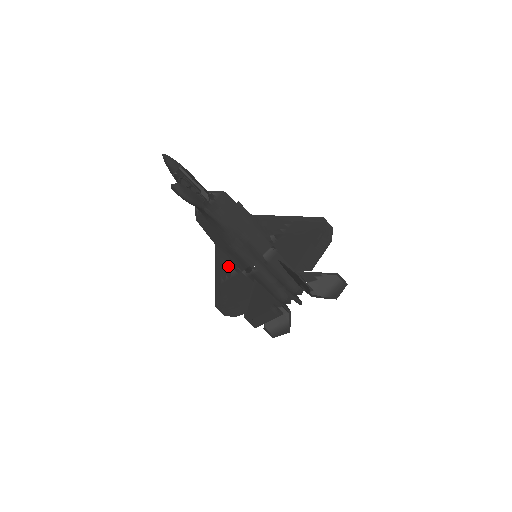
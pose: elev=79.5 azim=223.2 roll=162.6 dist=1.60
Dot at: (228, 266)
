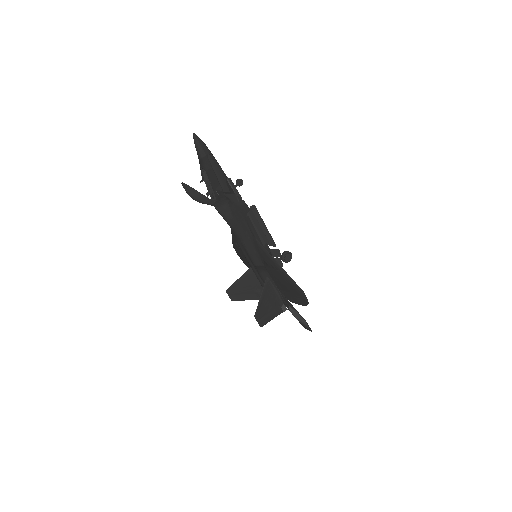
Dot at: occluded
